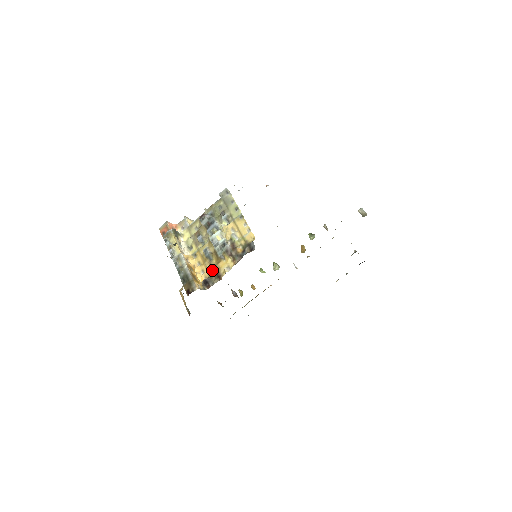
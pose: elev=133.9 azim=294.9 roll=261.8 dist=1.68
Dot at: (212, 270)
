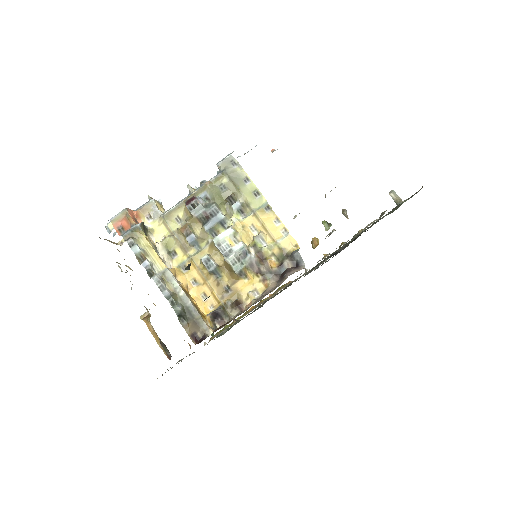
Dot at: (224, 295)
